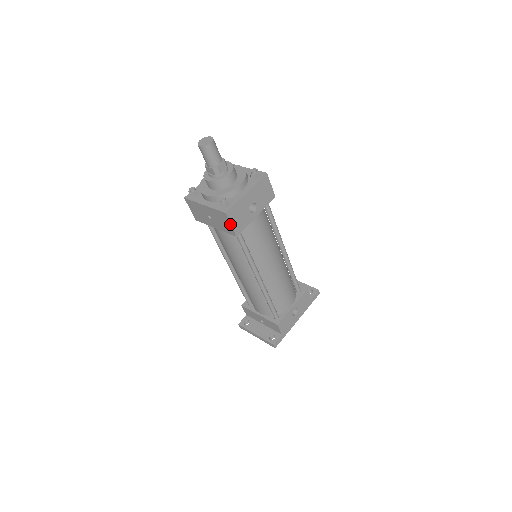
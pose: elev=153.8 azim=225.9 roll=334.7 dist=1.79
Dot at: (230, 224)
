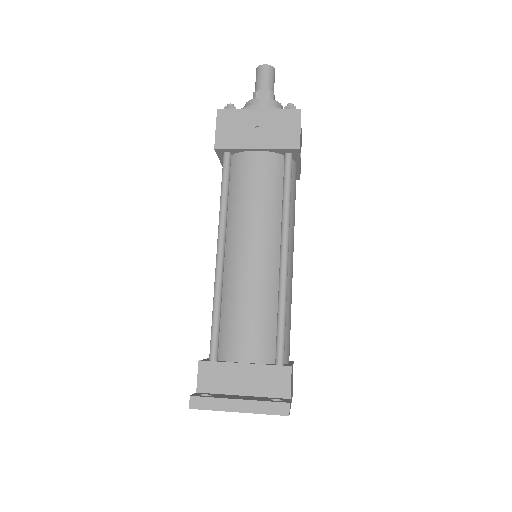
Dot at: (299, 128)
